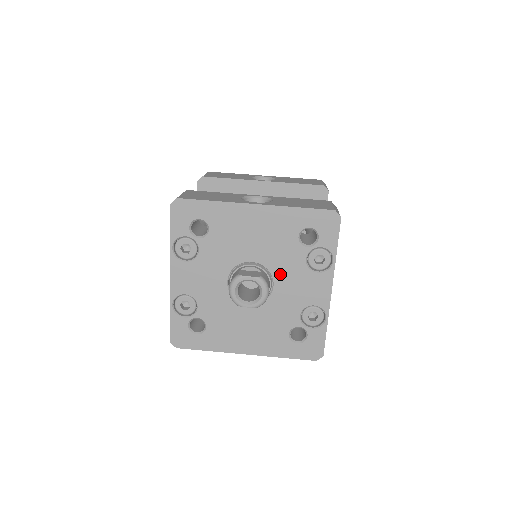
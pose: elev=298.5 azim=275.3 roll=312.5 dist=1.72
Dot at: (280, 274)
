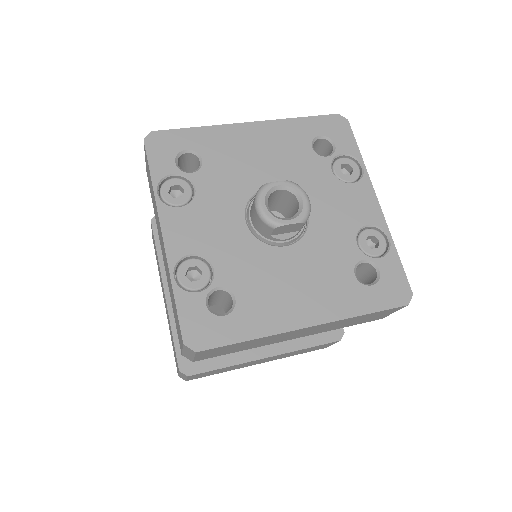
Dot at: (309, 195)
